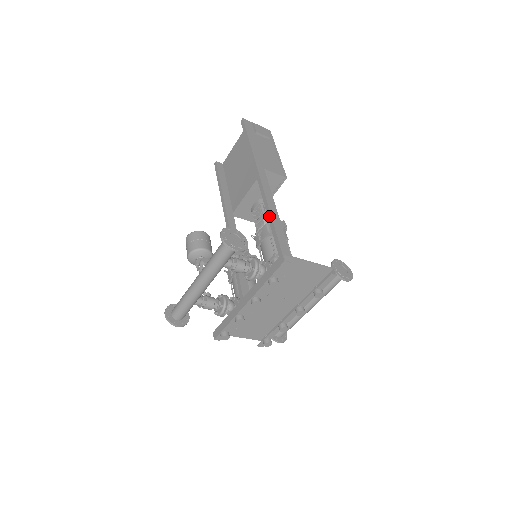
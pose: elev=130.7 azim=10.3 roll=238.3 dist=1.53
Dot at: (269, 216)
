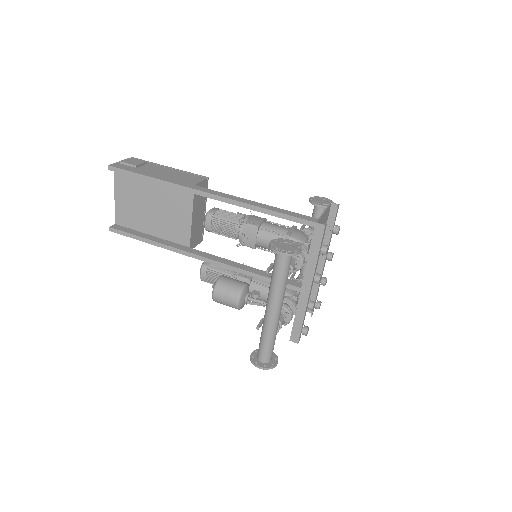
Dot at: (262, 211)
